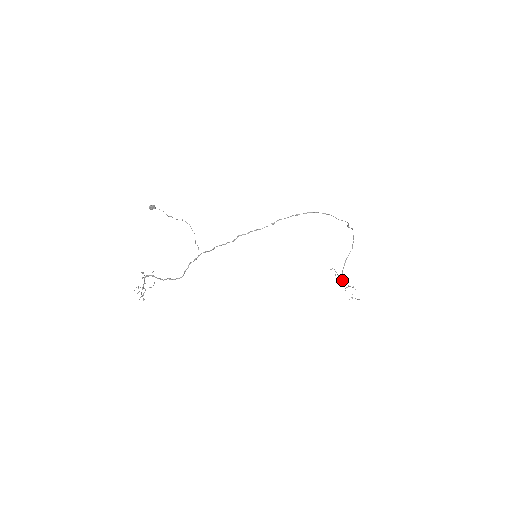
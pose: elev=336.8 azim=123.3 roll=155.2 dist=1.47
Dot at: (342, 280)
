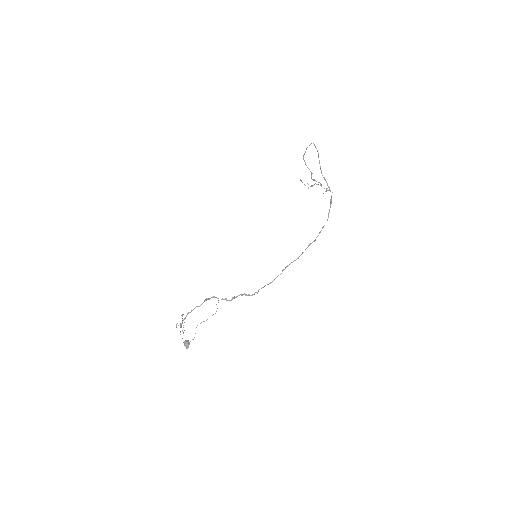
Dot at: occluded
